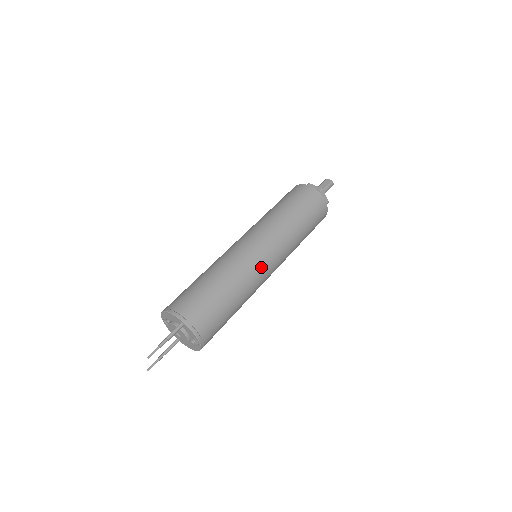
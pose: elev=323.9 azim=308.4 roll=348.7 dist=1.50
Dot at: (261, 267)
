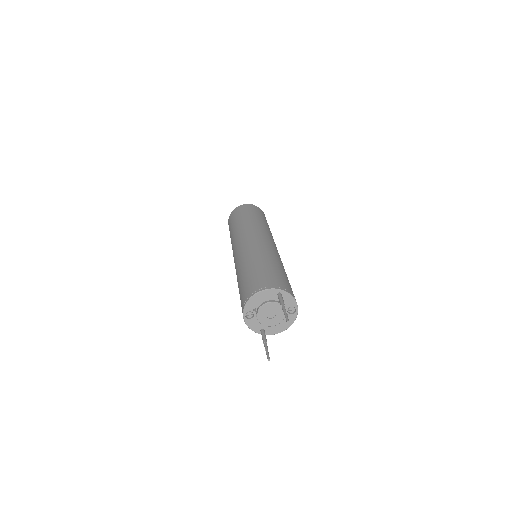
Dot at: (277, 252)
